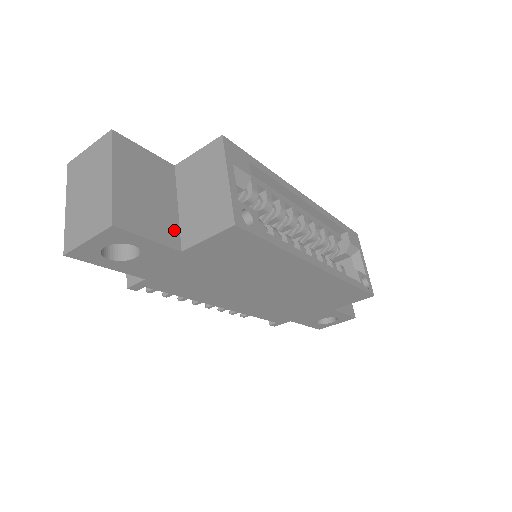
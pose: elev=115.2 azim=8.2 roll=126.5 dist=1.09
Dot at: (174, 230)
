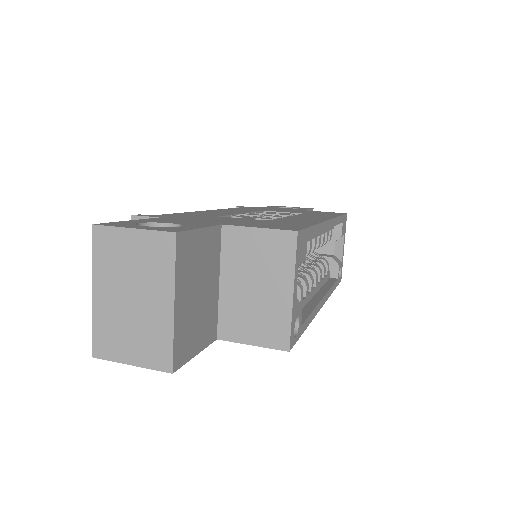
Dot at: (214, 319)
